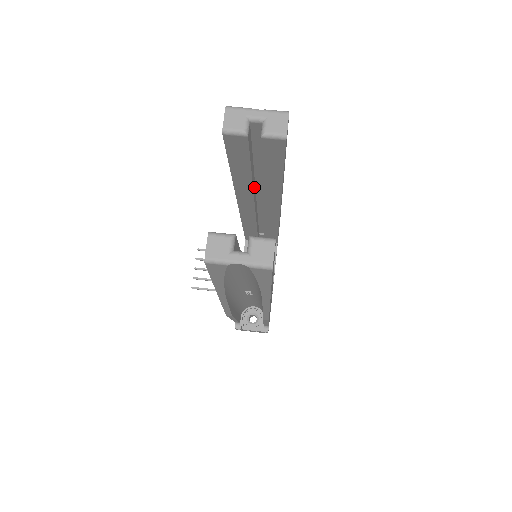
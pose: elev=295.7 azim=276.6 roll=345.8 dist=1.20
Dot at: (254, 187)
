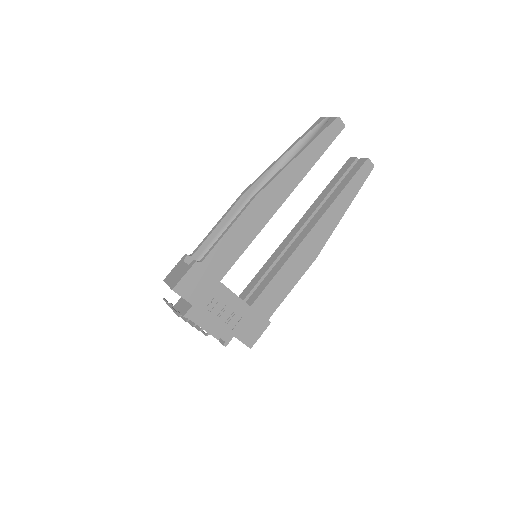
Dot at: occluded
